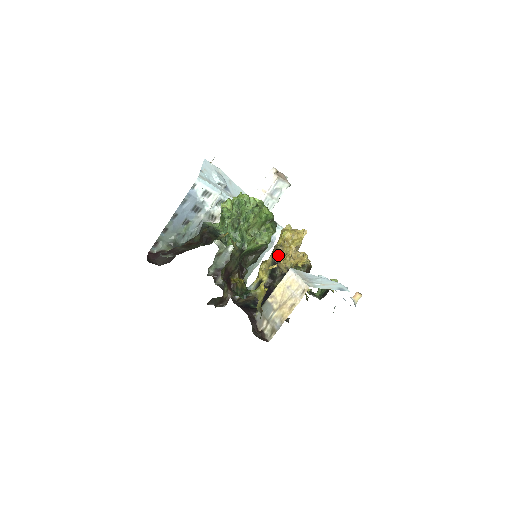
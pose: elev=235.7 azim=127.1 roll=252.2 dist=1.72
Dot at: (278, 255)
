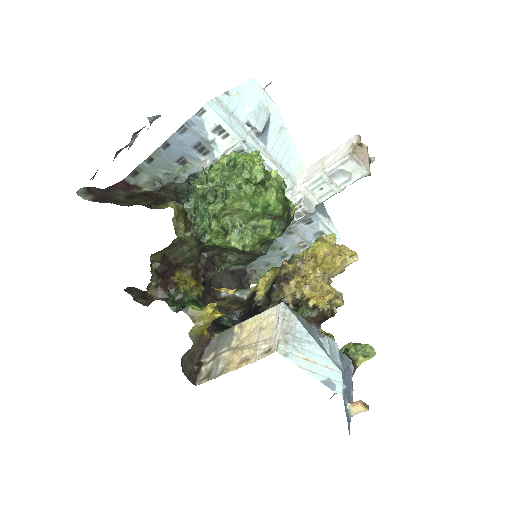
Dot at: (284, 272)
